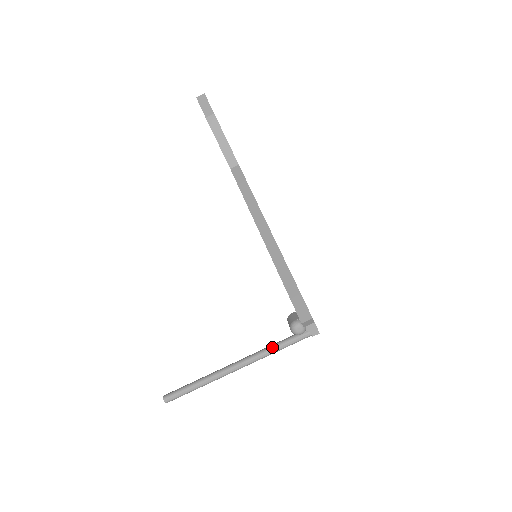
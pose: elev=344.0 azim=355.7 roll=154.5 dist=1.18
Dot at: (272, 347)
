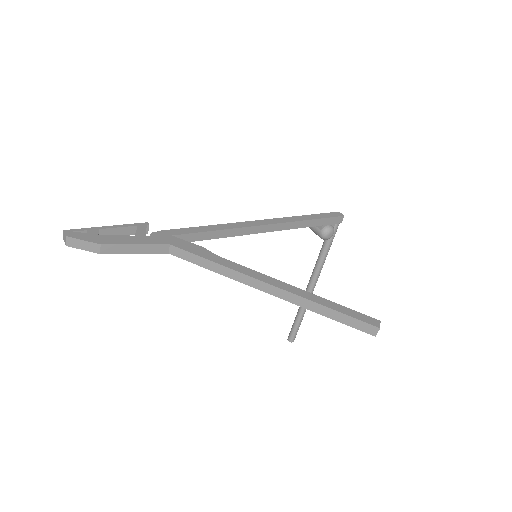
Dot at: (322, 257)
